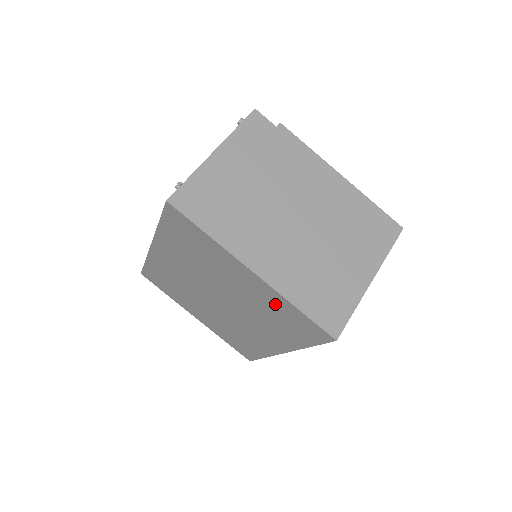
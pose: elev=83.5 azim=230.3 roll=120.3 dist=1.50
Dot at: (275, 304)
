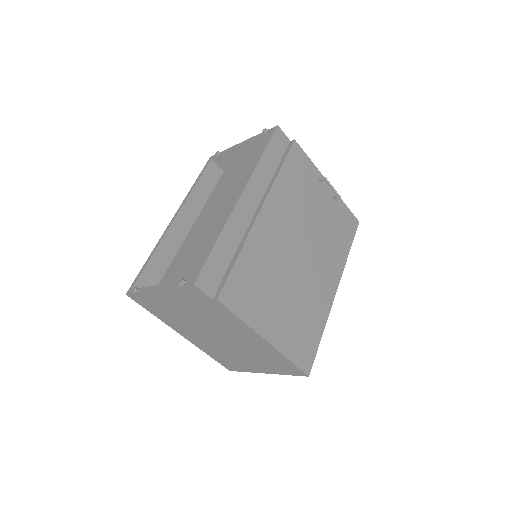
Dot at: occluded
